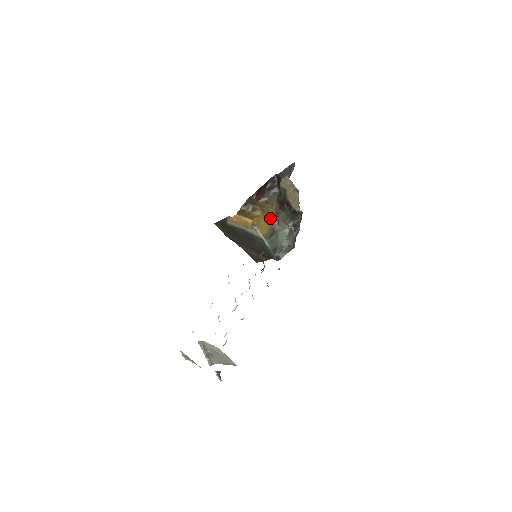
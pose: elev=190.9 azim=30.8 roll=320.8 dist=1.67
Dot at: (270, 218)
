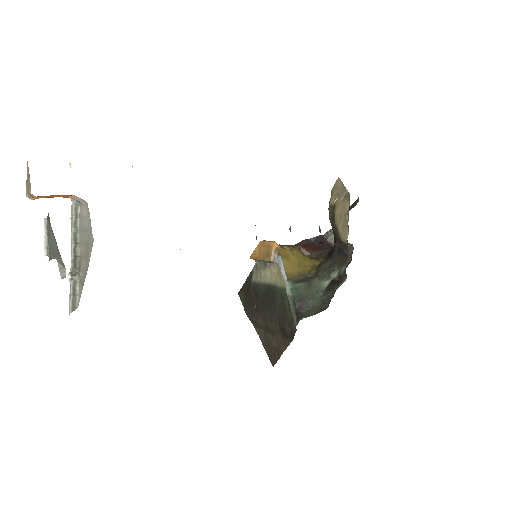
Dot at: (307, 265)
